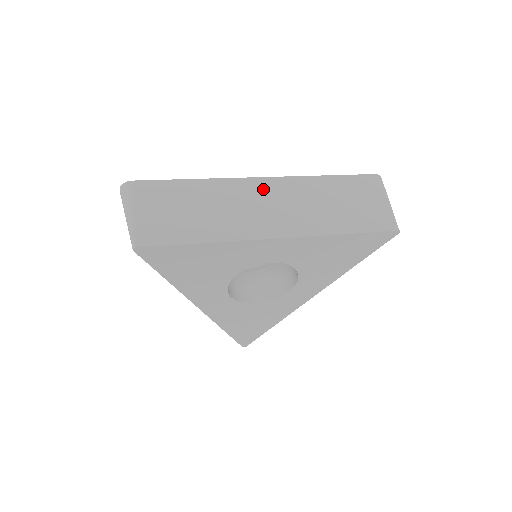
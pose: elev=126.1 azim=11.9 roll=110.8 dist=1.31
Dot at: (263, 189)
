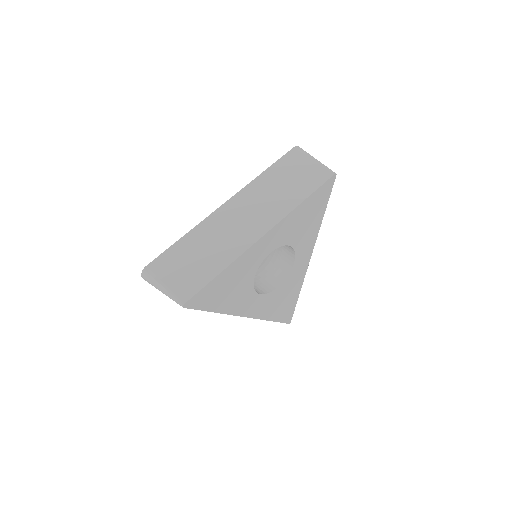
Dot at: (231, 210)
